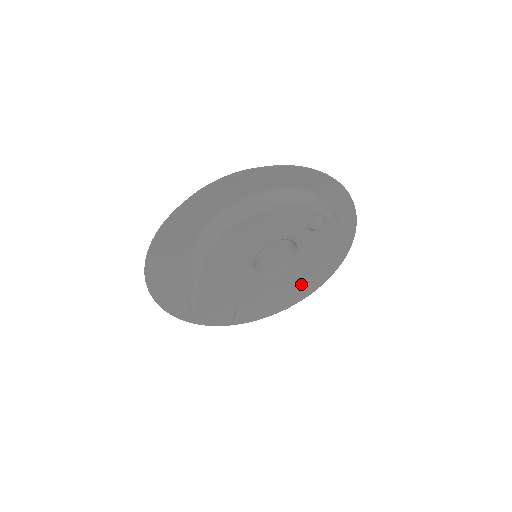
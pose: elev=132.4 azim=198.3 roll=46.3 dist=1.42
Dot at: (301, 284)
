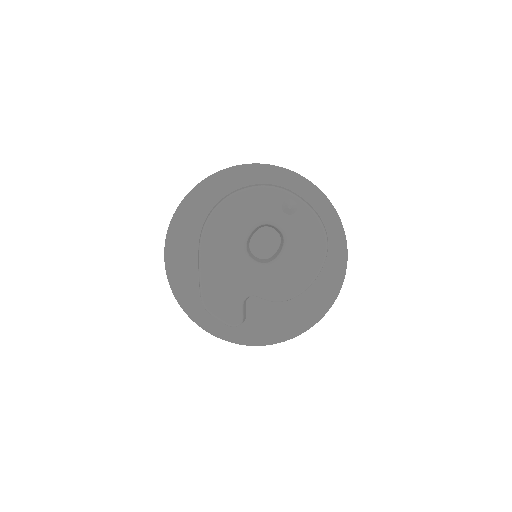
Dot at: (299, 281)
